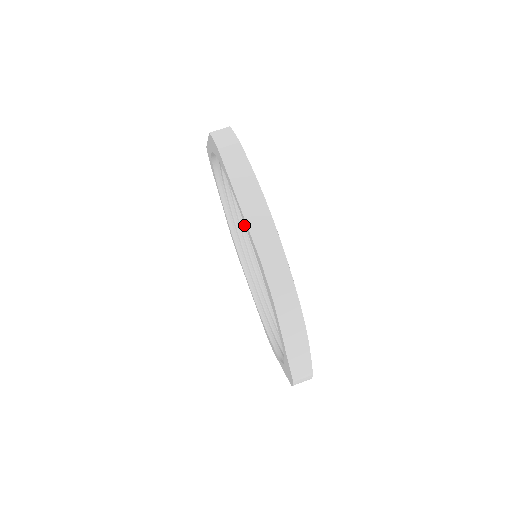
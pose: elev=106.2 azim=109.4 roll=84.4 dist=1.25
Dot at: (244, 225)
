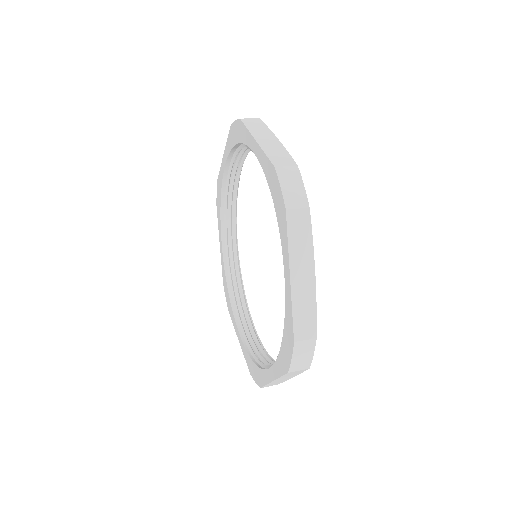
Dot at: (239, 271)
